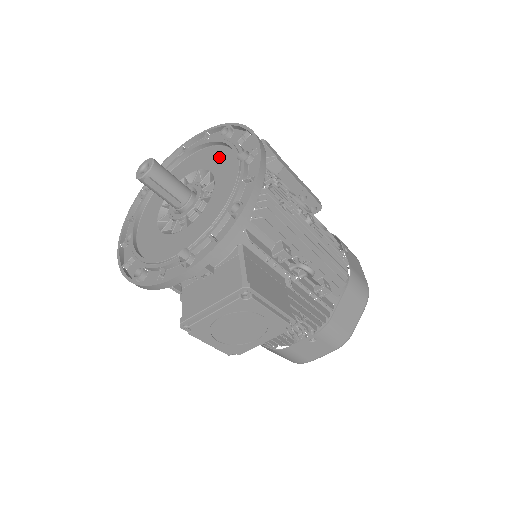
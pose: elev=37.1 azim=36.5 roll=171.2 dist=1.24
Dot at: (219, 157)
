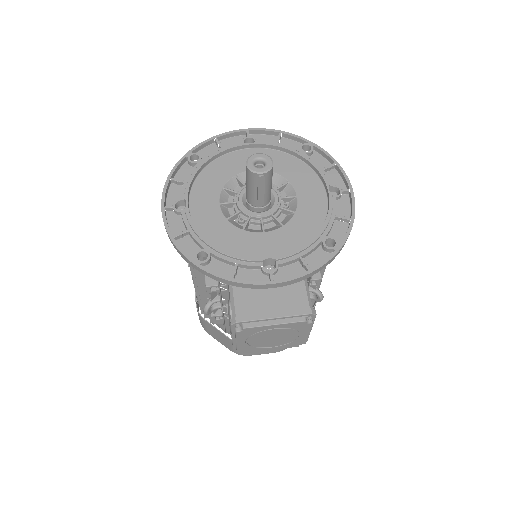
Dot at: (300, 173)
